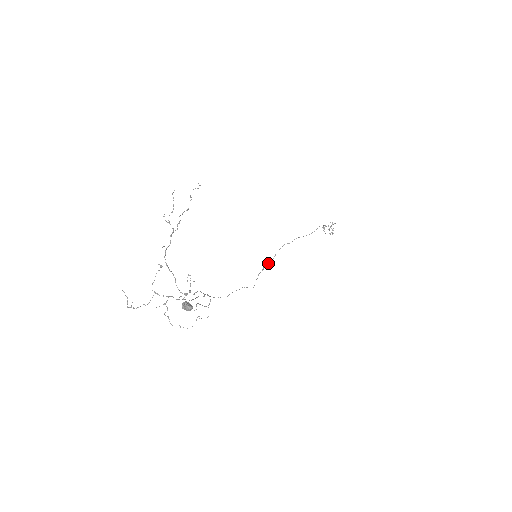
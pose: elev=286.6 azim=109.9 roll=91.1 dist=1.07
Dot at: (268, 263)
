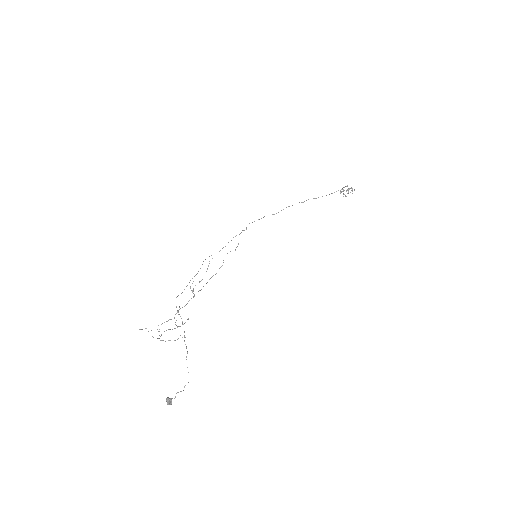
Dot at: occluded
